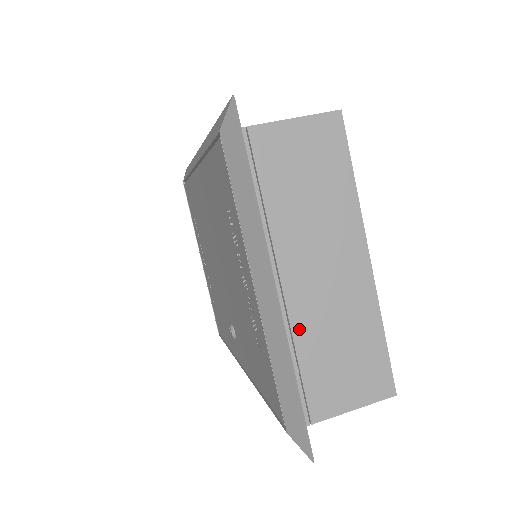
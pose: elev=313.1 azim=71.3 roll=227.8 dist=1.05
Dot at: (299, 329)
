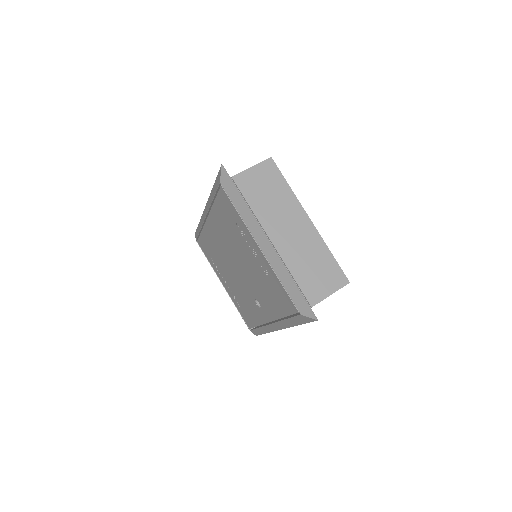
Dot at: (288, 262)
